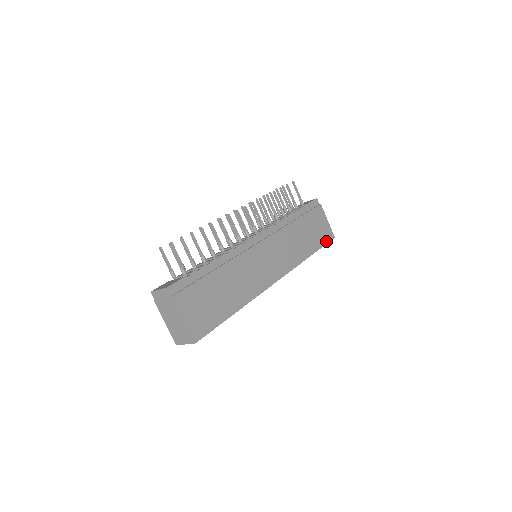
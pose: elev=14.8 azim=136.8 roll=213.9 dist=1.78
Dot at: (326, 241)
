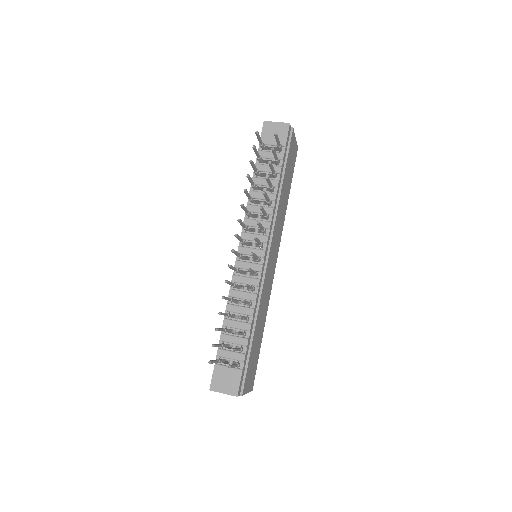
Dot at: (294, 164)
